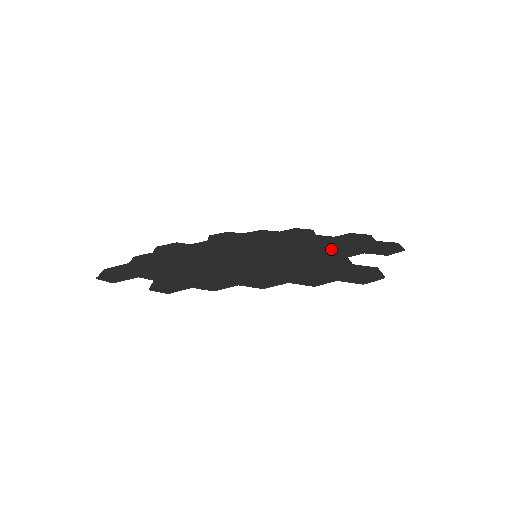
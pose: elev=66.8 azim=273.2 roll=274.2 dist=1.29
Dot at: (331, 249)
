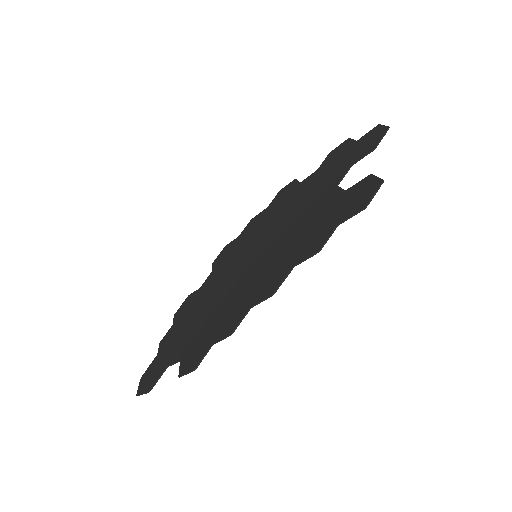
Dot at: (319, 189)
